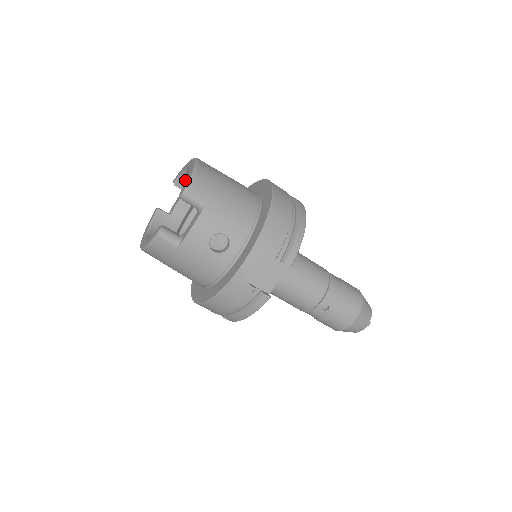
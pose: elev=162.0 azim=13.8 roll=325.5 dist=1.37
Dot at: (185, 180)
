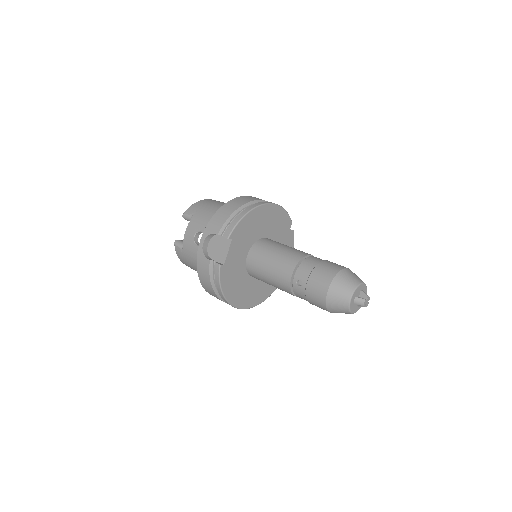
Dot at: occluded
